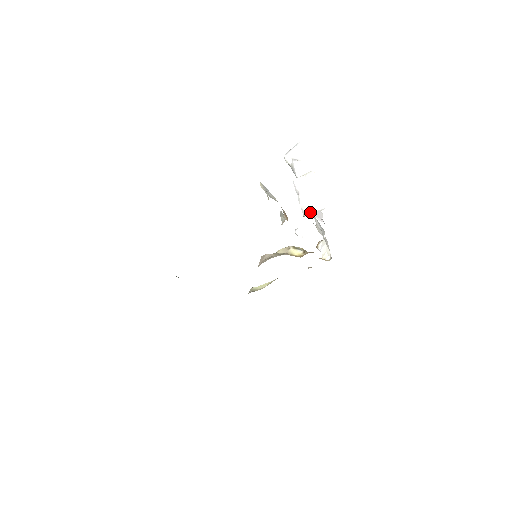
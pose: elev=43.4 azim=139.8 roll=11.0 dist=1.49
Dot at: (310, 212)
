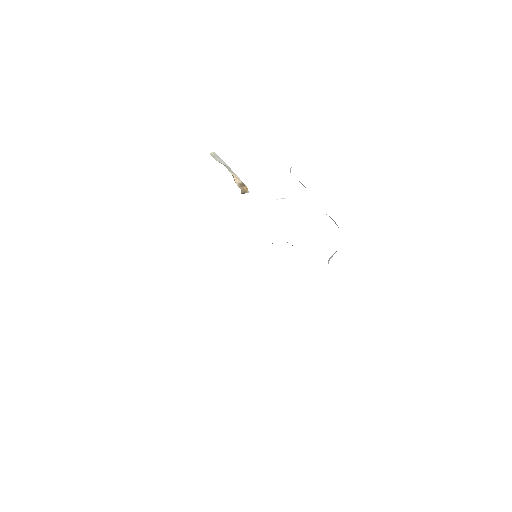
Dot at: occluded
